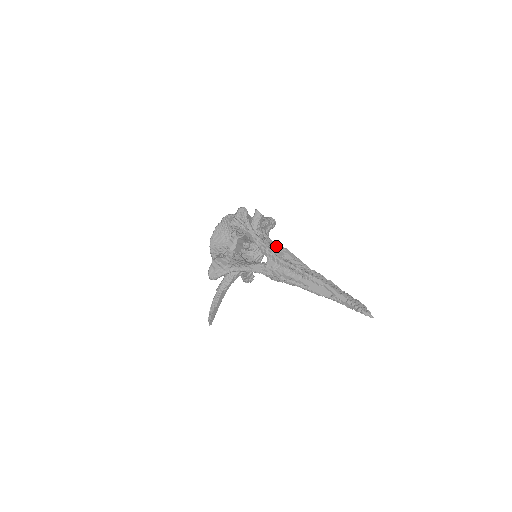
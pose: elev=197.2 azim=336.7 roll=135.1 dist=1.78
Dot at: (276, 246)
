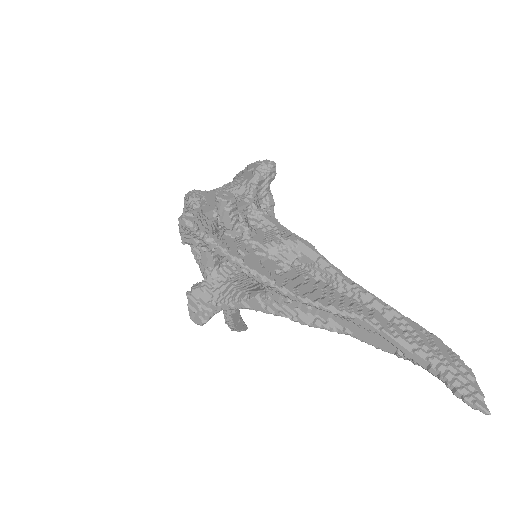
Dot at: (277, 245)
